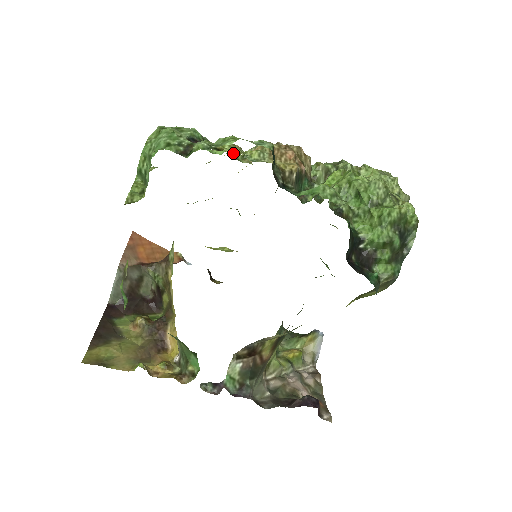
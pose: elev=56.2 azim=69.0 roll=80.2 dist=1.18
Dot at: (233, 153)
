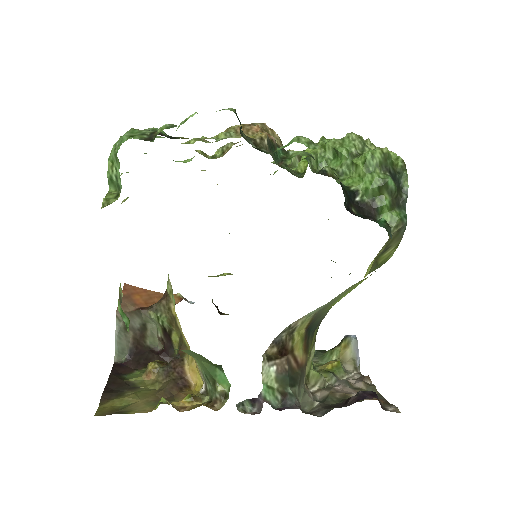
Dot at: (201, 153)
